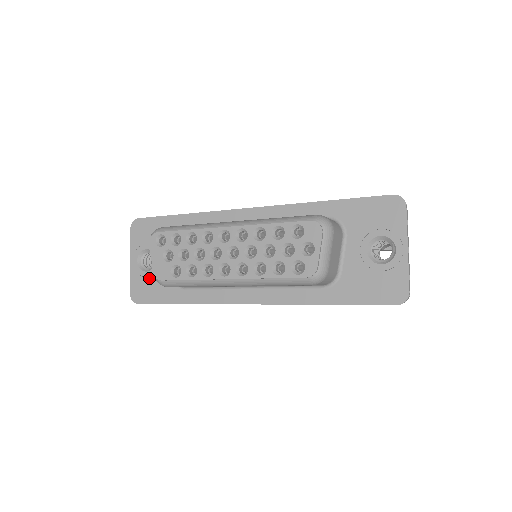
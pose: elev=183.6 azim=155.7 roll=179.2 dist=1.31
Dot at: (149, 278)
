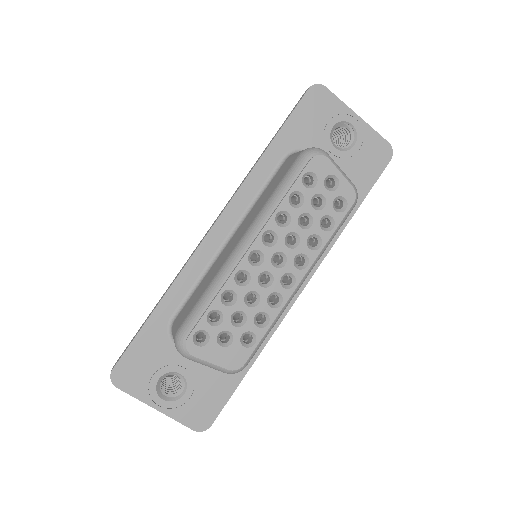
Dot at: (194, 394)
